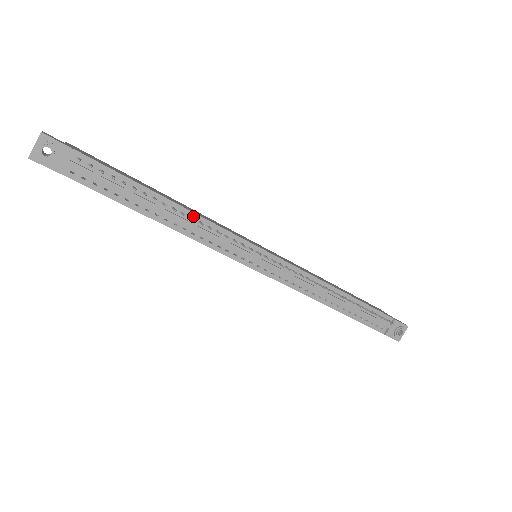
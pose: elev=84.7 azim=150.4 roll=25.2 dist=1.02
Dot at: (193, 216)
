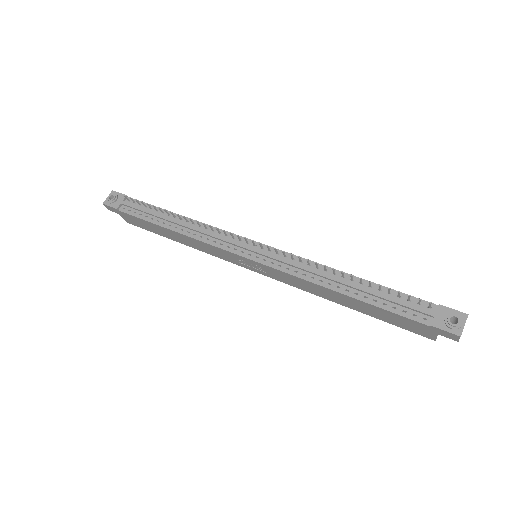
Dot at: (195, 223)
